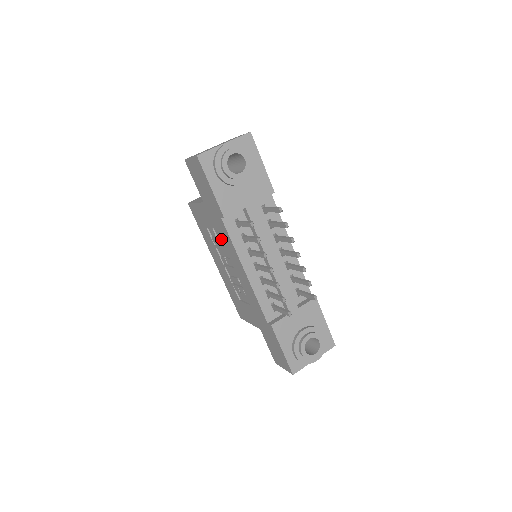
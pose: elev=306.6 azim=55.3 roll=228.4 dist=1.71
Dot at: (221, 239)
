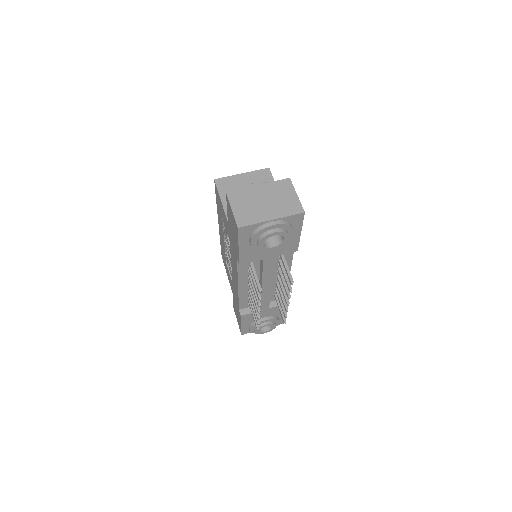
Dot at: (230, 249)
